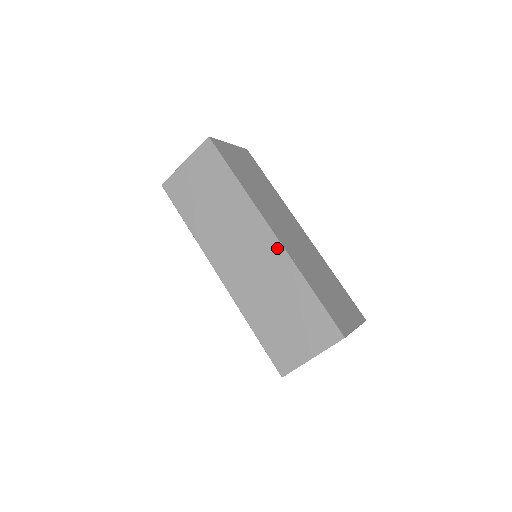
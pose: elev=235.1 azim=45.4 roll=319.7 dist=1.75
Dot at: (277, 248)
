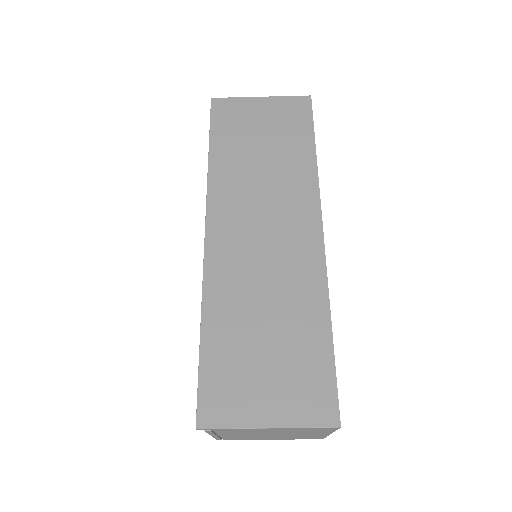
Dot at: (316, 253)
